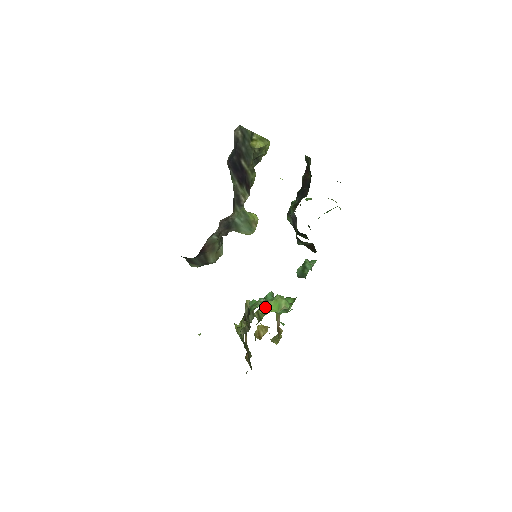
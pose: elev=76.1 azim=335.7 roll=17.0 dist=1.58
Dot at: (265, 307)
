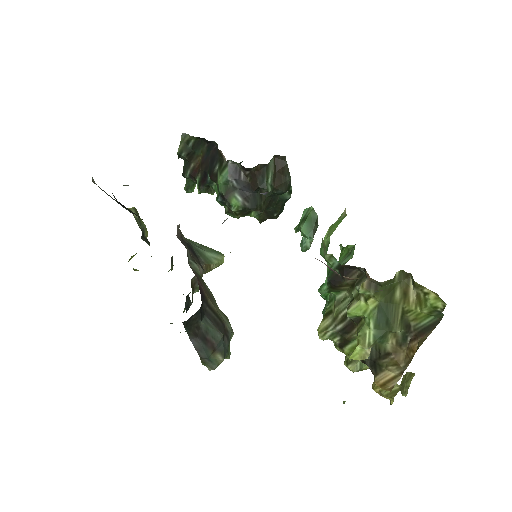
Dot at: occluded
